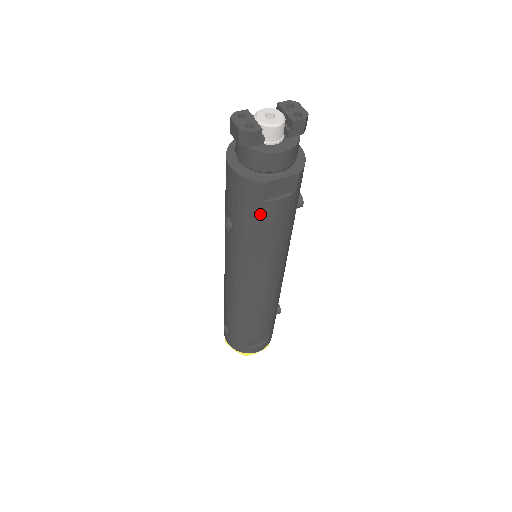
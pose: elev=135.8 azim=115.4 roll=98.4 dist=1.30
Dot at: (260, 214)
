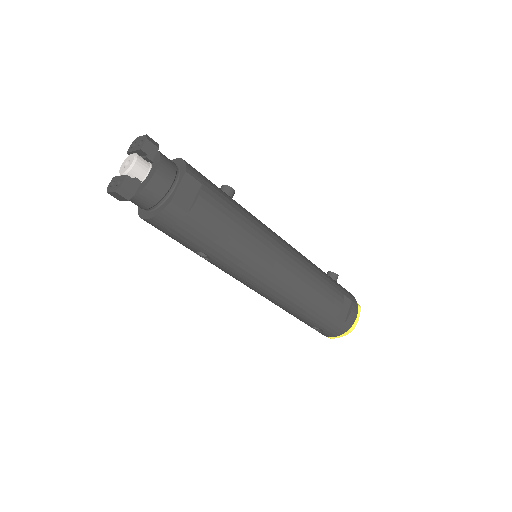
Dot at: (200, 223)
